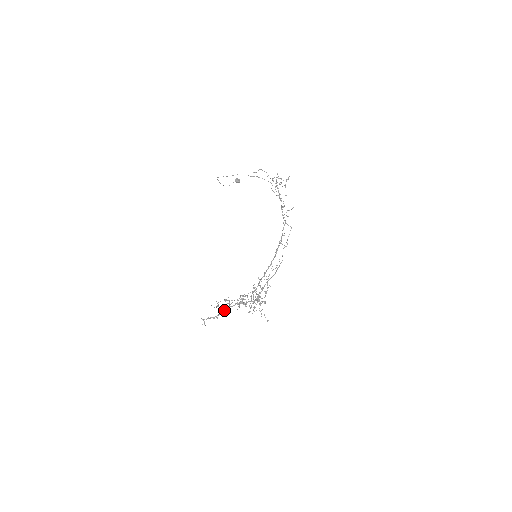
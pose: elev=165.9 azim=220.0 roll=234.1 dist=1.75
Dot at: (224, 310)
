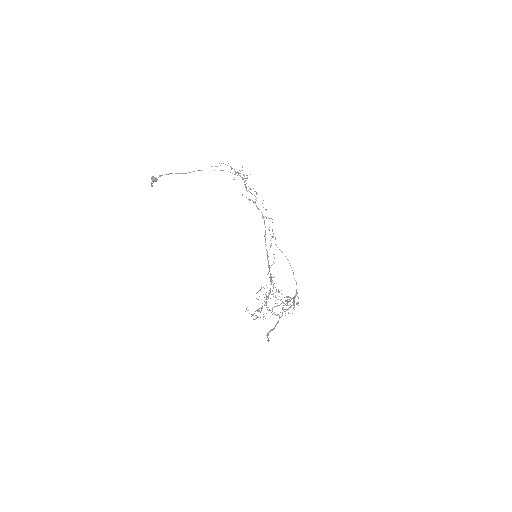
Dot at: (280, 317)
